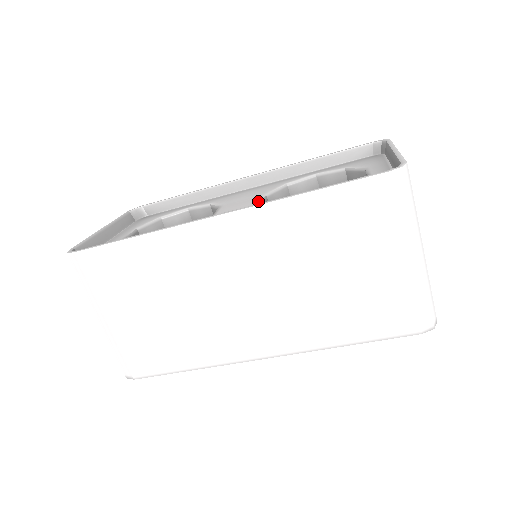
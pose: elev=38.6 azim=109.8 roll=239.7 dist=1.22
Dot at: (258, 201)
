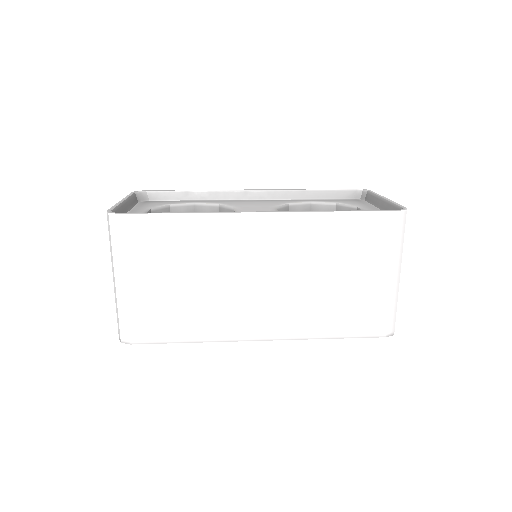
Dot at: occluded
